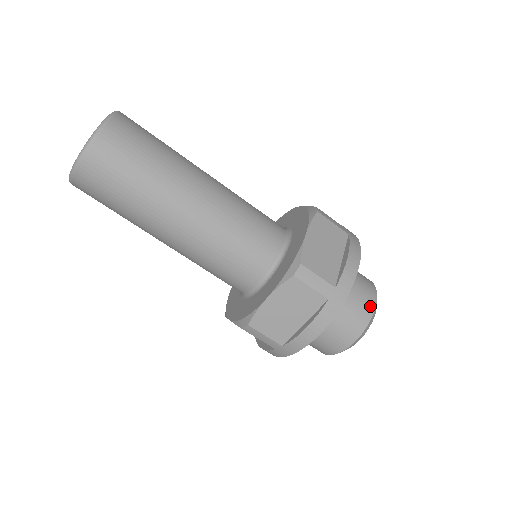
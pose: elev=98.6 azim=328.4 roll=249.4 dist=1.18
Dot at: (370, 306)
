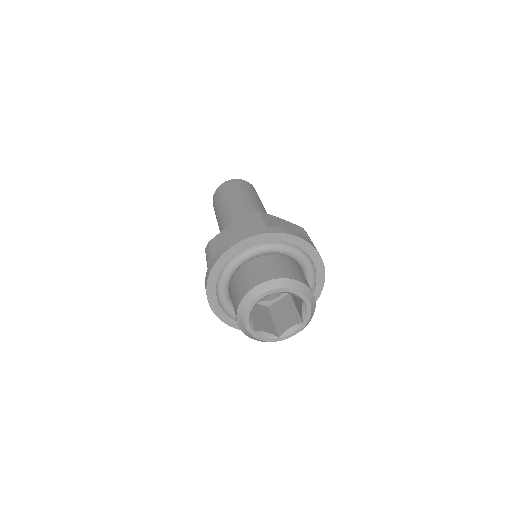
Dot at: (289, 275)
